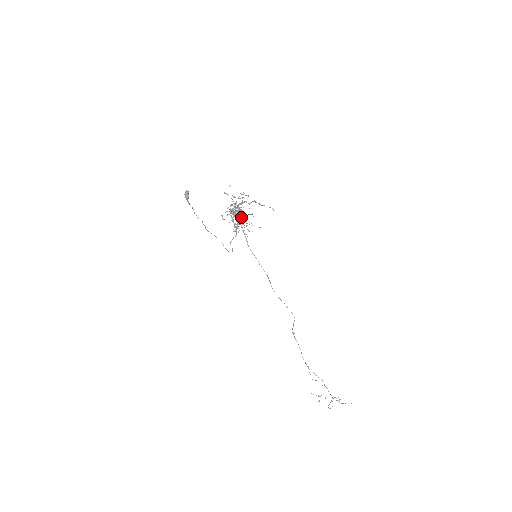
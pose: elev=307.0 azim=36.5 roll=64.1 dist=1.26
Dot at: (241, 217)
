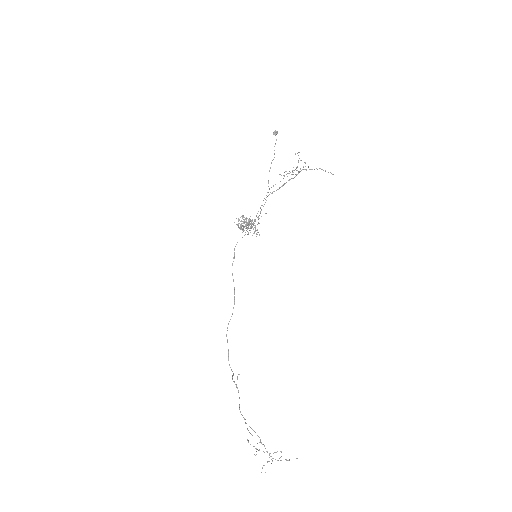
Dot at: (253, 222)
